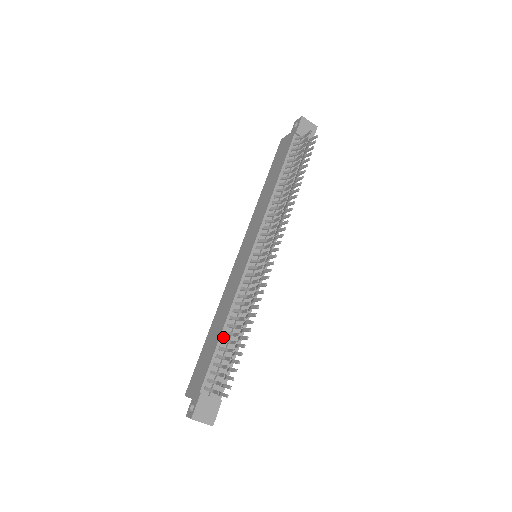
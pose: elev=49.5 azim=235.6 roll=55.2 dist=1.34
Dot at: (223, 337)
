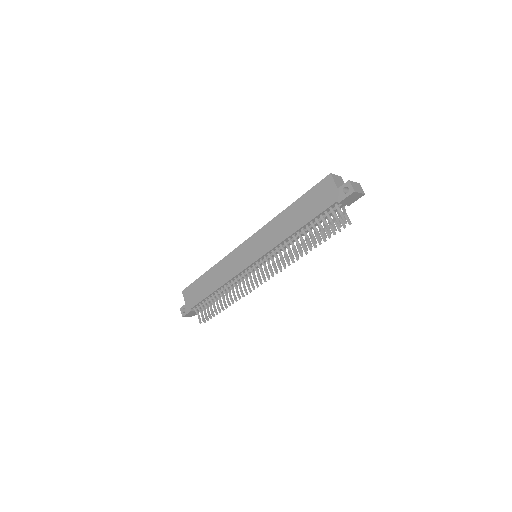
Dot at: (213, 293)
